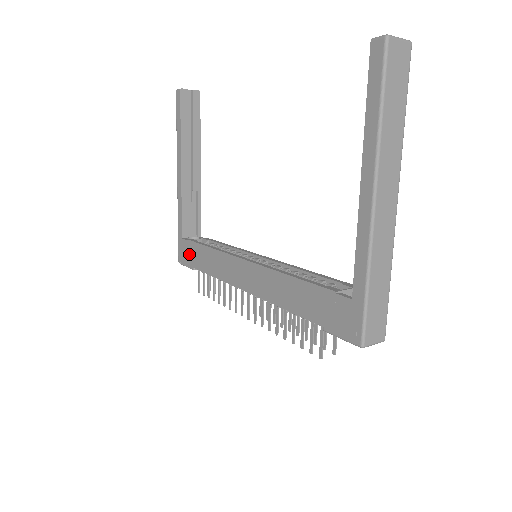
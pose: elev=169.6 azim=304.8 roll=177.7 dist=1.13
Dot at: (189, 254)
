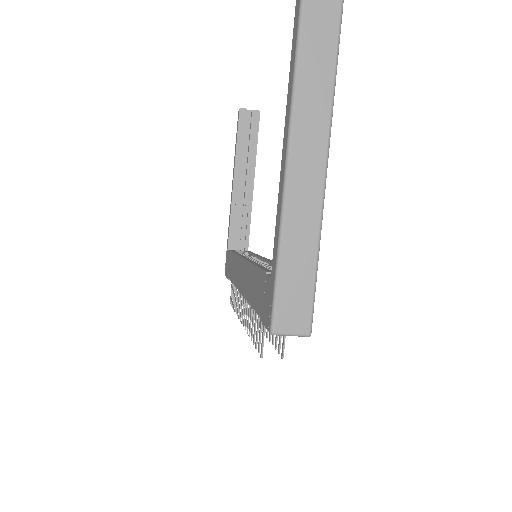
Dot at: (228, 264)
